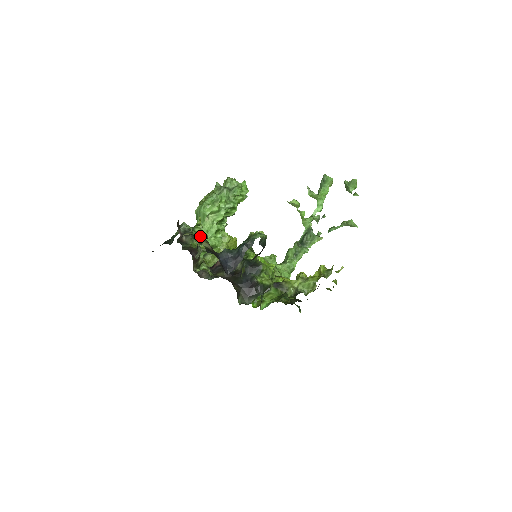
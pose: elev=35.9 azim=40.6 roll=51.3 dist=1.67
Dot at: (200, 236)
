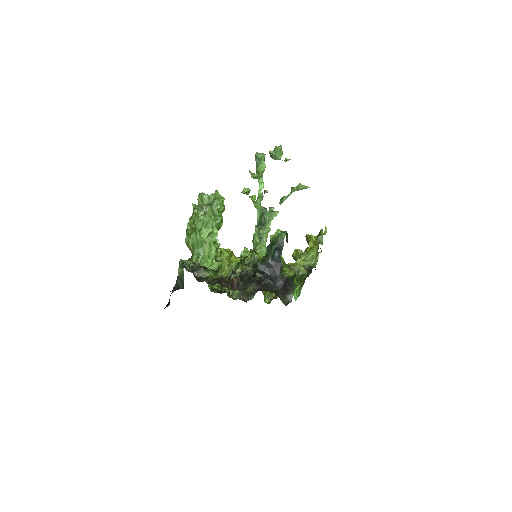
Dot at: (203, 264)
